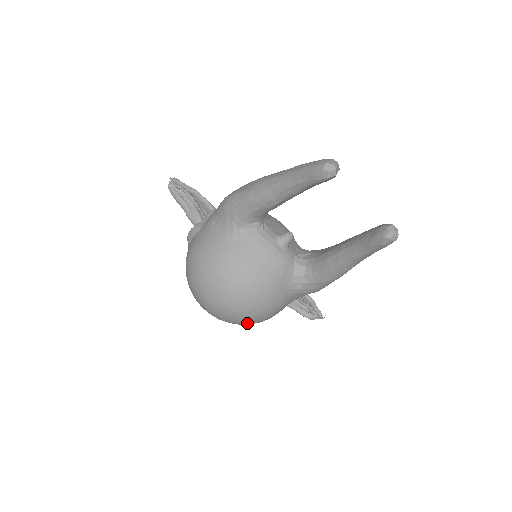
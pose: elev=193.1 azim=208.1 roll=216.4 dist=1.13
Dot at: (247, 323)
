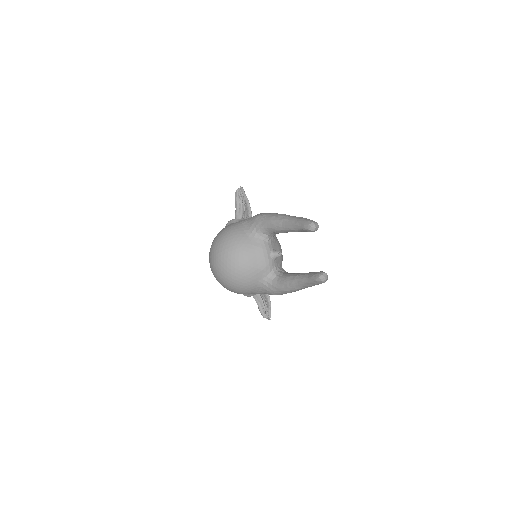
Dot at: (227, 286)
